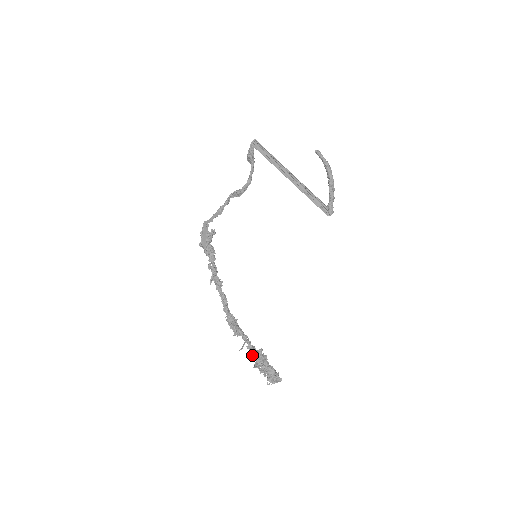
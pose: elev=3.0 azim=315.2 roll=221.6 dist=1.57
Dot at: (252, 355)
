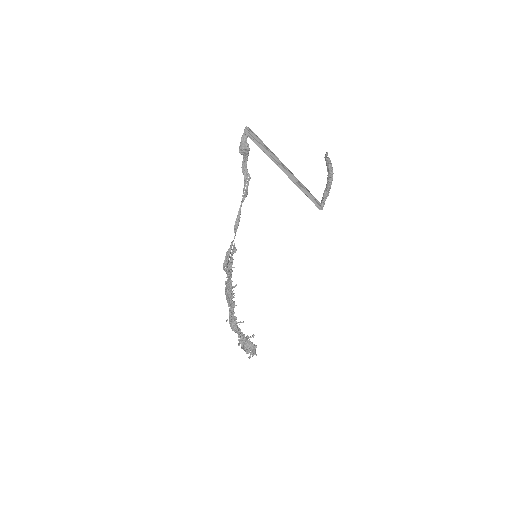
Dot at: (239, 341)
